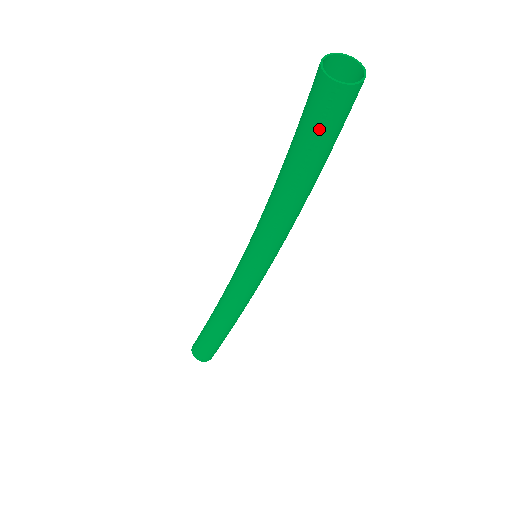
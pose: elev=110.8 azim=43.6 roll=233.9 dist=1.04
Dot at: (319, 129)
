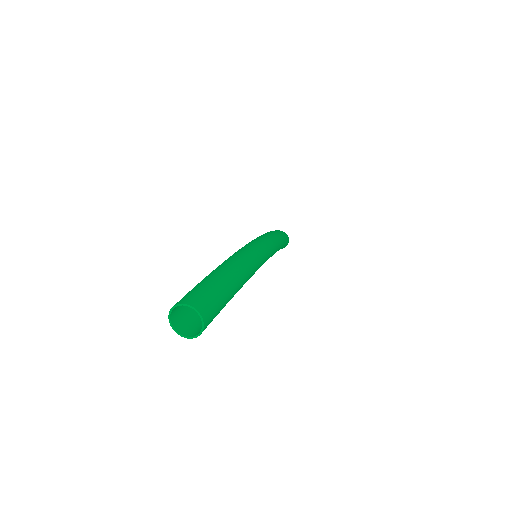
Dot at: occluded
